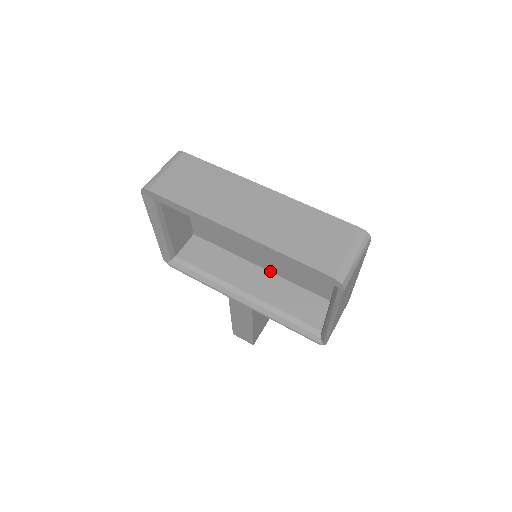
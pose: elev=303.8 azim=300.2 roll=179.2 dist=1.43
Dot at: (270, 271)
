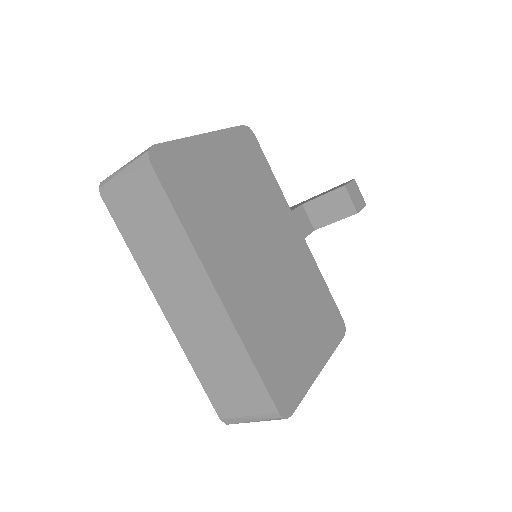
Dot at: occluded
